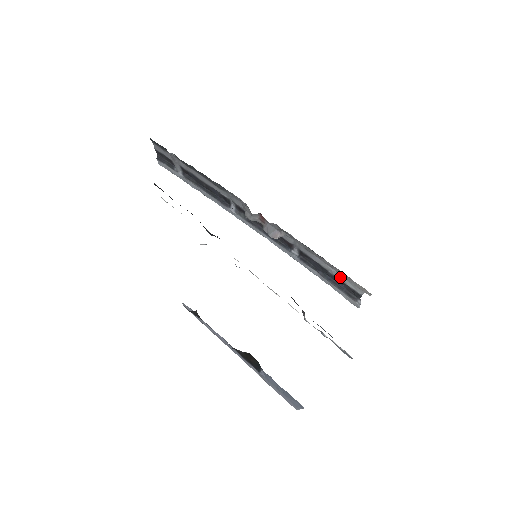
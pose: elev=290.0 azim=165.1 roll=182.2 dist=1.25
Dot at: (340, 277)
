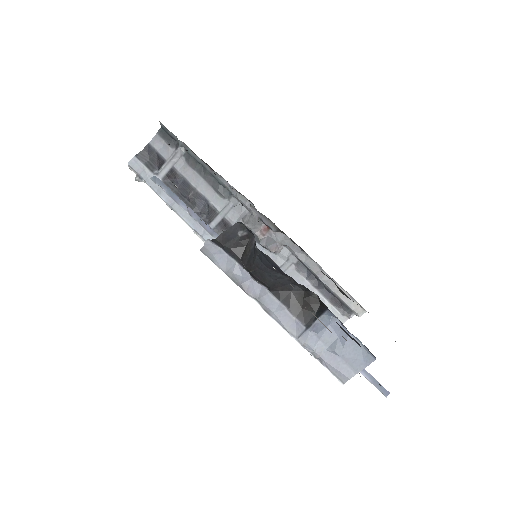
Dot at: occluded
